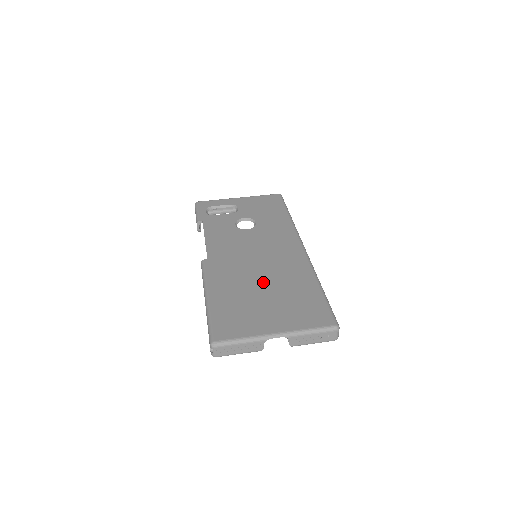
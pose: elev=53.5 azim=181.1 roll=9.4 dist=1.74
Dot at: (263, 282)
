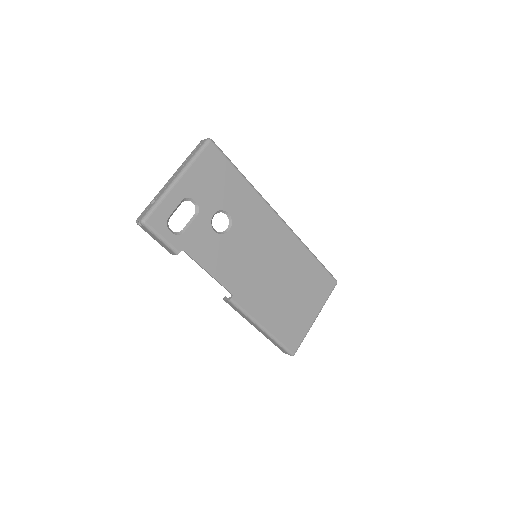
Dot at: (284, 284)
